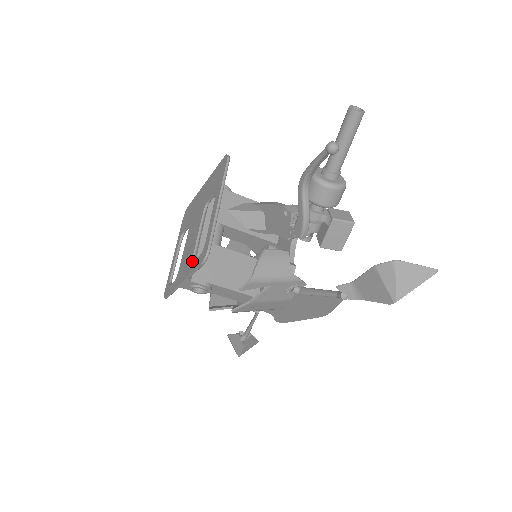
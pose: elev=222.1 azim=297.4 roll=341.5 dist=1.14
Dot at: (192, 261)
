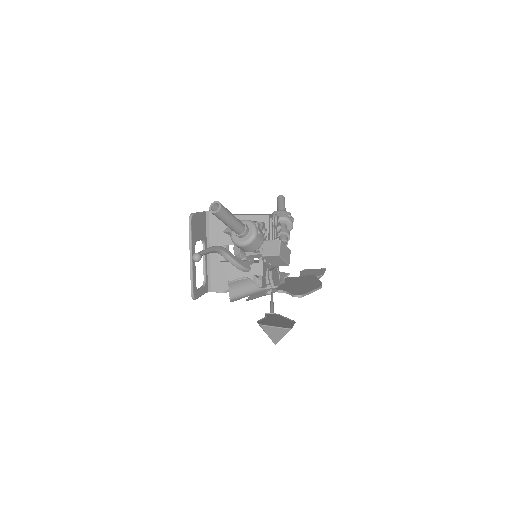
Dot at: (203, 284)
